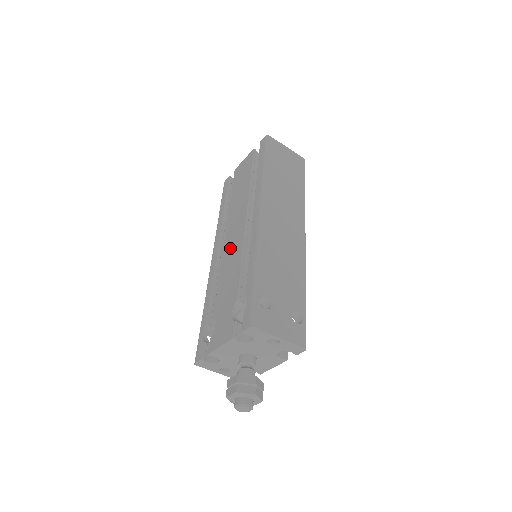
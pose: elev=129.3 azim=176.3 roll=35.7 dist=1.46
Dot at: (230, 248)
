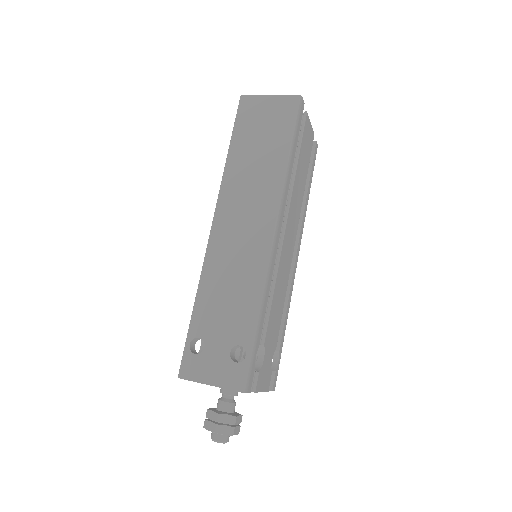
Dot at: occluded
